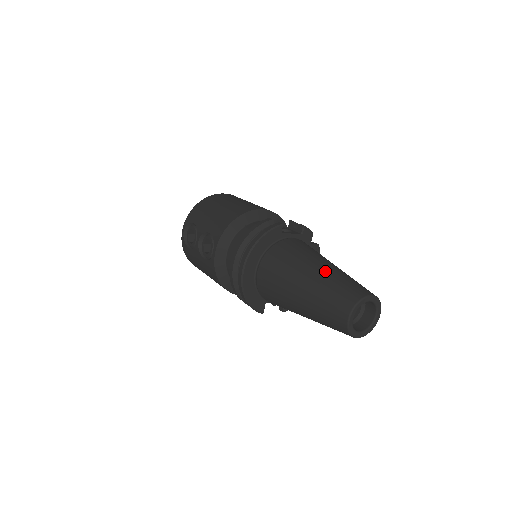
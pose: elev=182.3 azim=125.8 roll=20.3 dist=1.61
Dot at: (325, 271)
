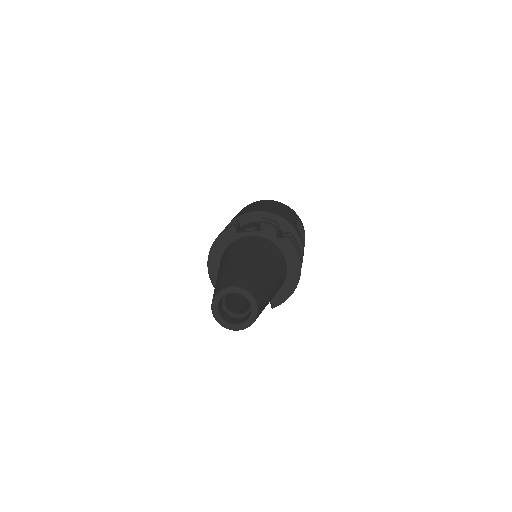
Dot at: (227, 266)
